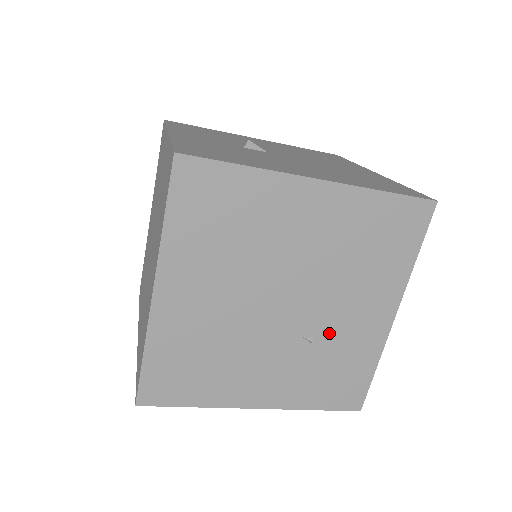
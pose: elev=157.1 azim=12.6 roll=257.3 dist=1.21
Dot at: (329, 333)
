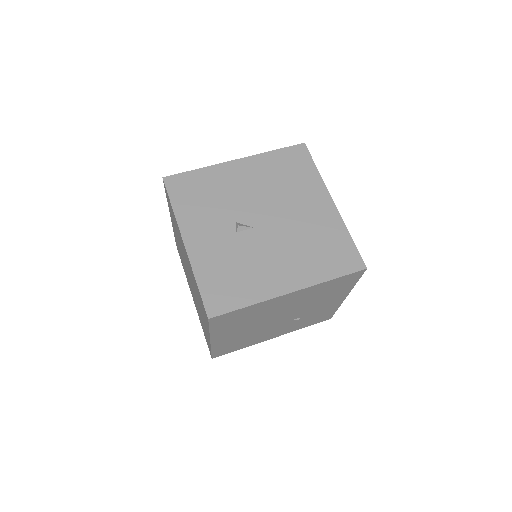
Dot at: (308, 314)
